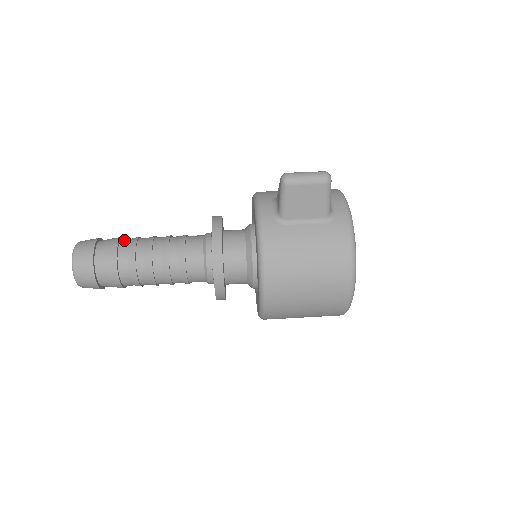
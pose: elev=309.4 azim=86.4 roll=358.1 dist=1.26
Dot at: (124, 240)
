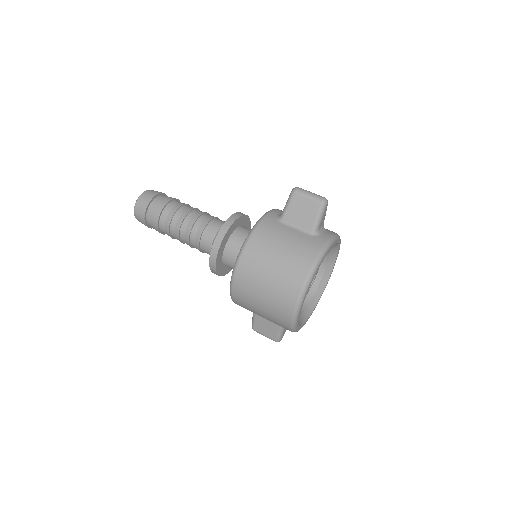
Dot at: occluded
